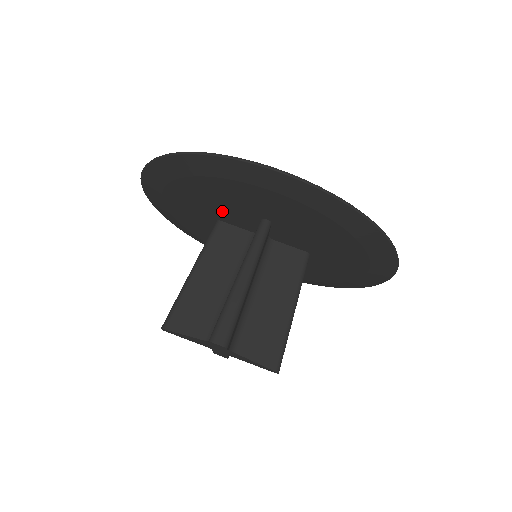
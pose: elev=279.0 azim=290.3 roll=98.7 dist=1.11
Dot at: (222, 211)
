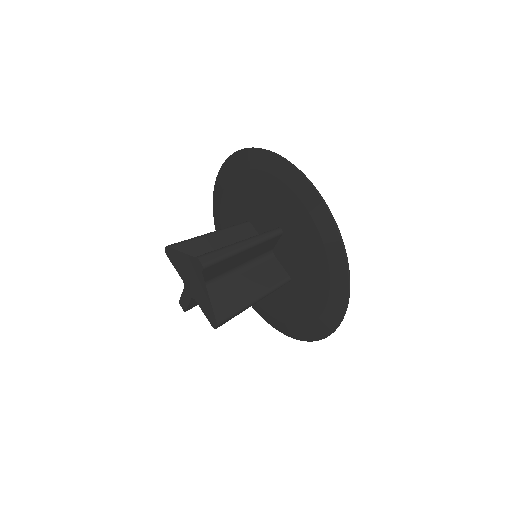
Dot at: (257, 211)
